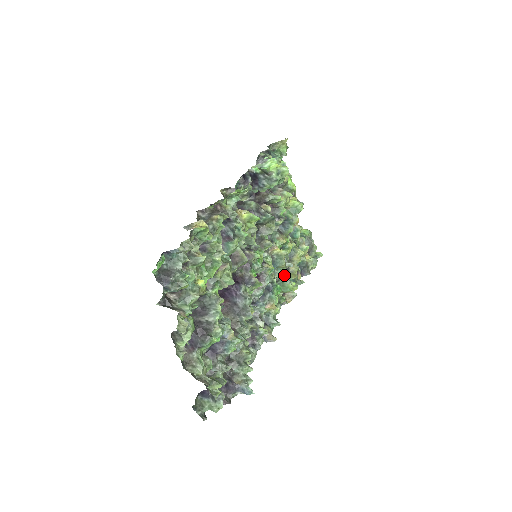
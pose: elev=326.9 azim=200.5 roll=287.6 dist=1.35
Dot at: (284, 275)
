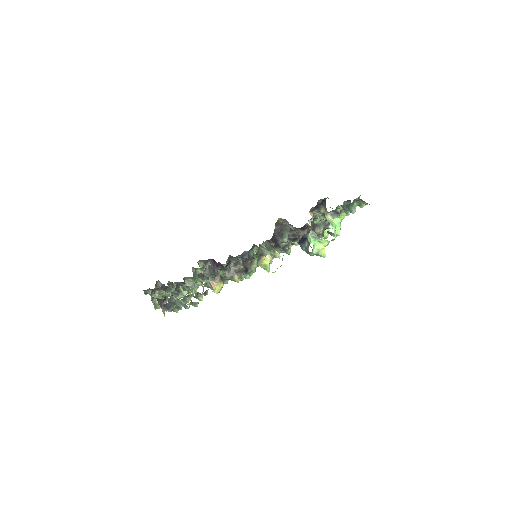
Dot at: occluded
